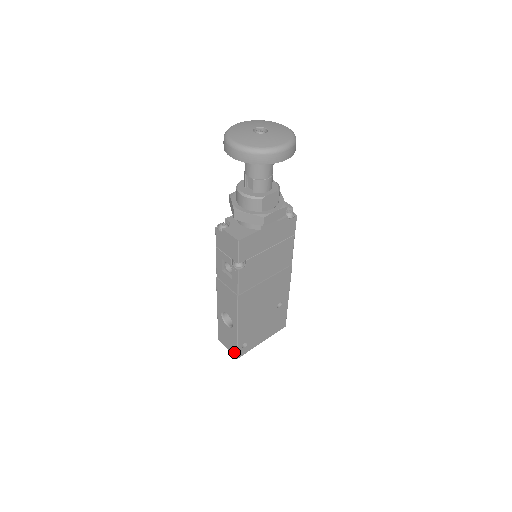
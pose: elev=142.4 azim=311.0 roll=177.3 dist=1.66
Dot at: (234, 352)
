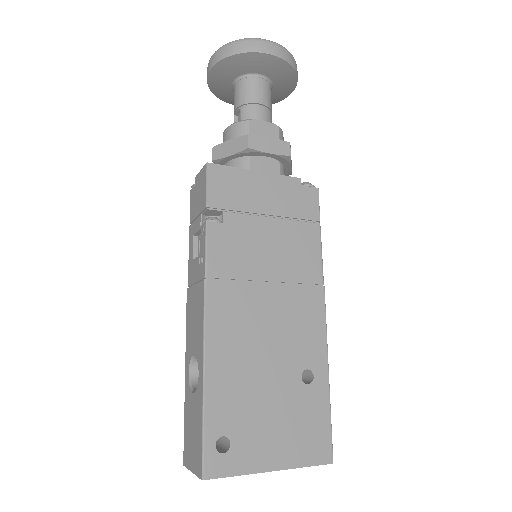
Dot at: (198, 463)
